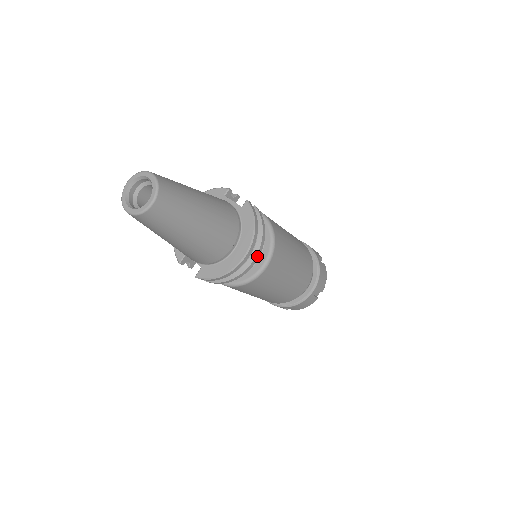
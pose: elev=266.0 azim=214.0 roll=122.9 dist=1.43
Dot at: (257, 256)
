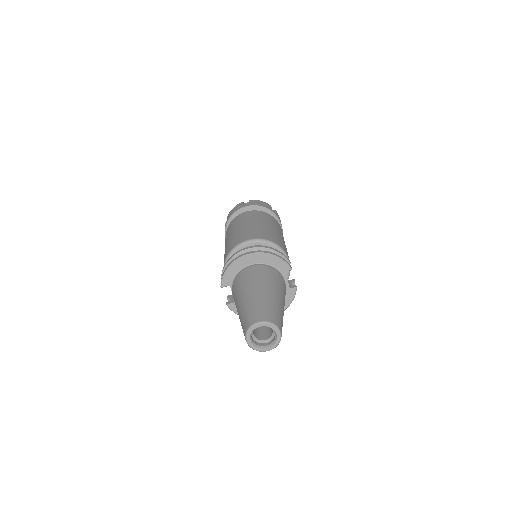
Dot at: occluded
